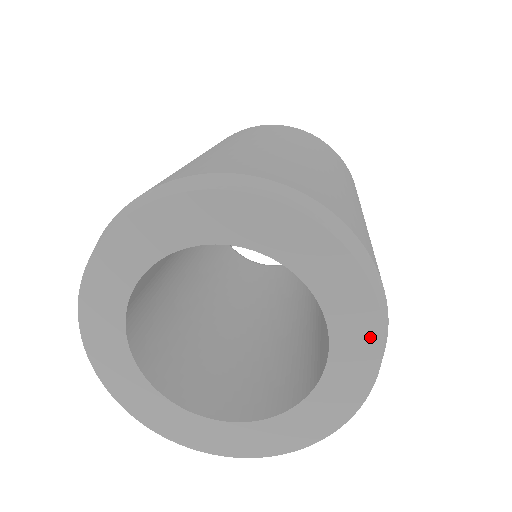
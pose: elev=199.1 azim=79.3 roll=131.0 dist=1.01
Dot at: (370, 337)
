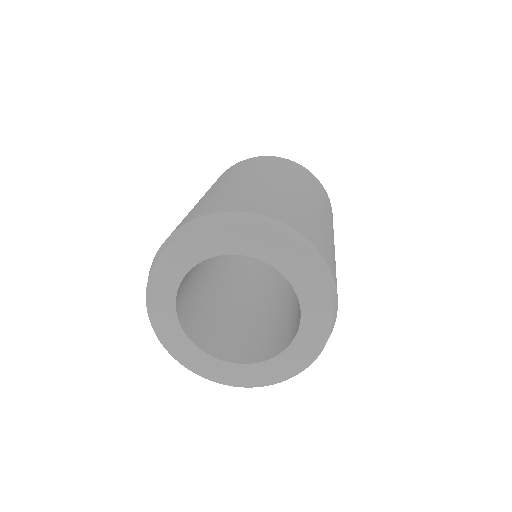
Dot at: (325, 315)
